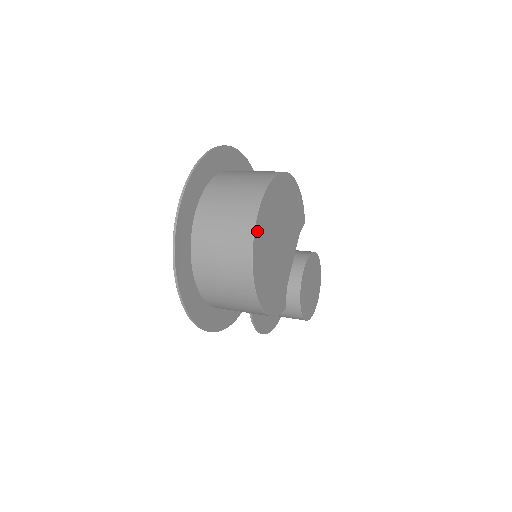
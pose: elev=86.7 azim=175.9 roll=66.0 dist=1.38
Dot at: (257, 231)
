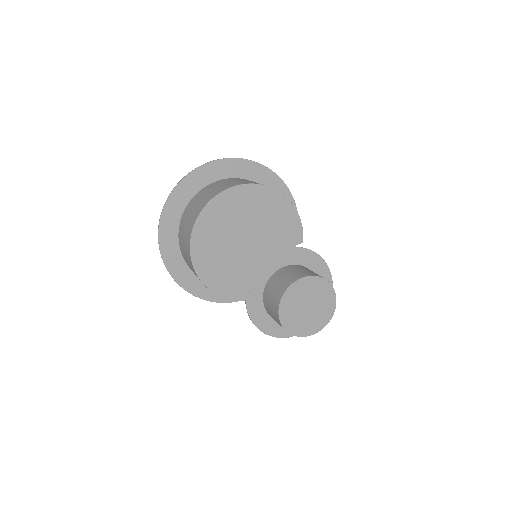
Dot at: (204, 217)
